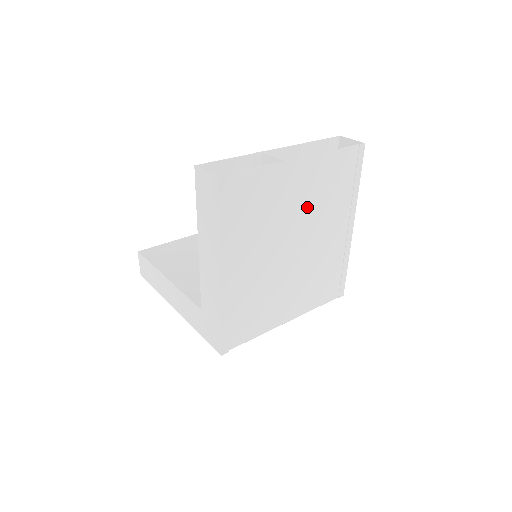
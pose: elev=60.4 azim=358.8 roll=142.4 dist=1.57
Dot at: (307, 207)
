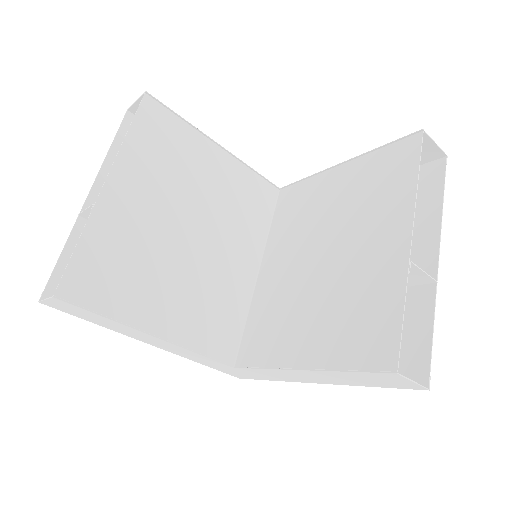
Dot at: occluded
